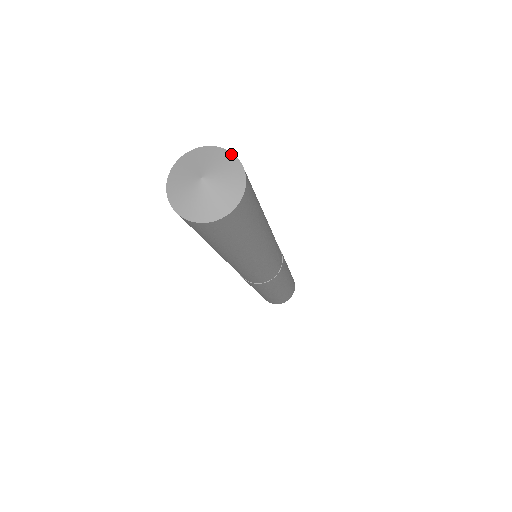
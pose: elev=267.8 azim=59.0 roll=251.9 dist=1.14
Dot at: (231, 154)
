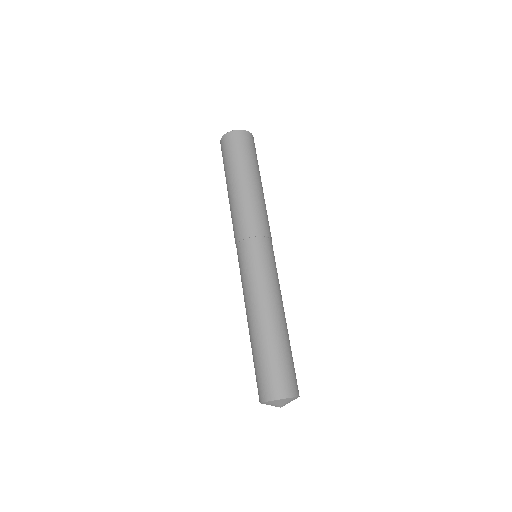
Dot at: (297, 397)
